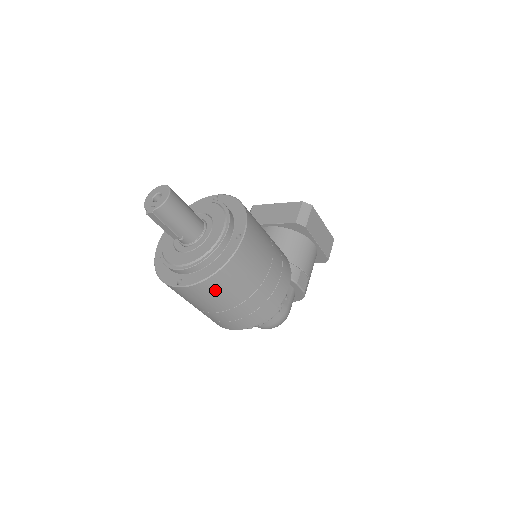
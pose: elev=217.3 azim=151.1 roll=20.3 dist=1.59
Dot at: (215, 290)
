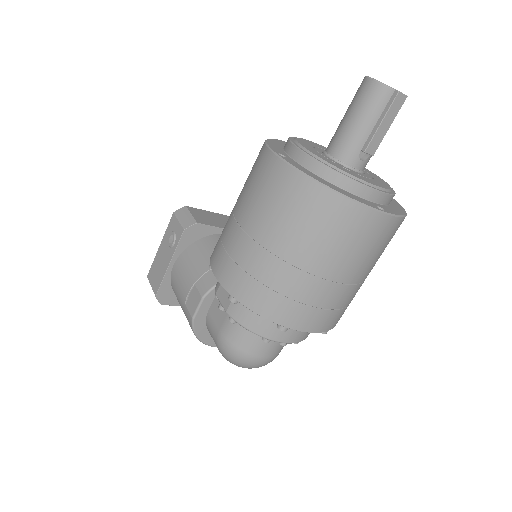
Dot at: (390, 239)
